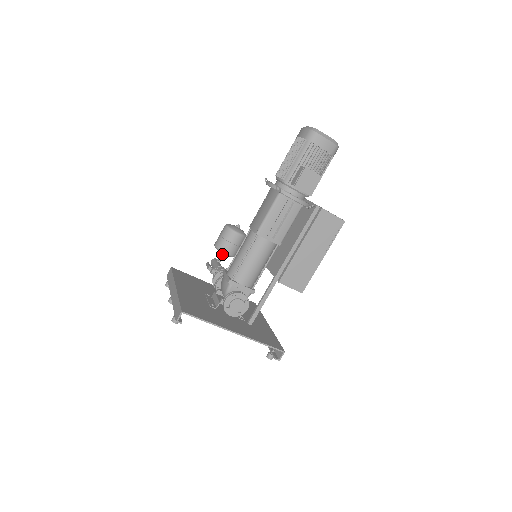
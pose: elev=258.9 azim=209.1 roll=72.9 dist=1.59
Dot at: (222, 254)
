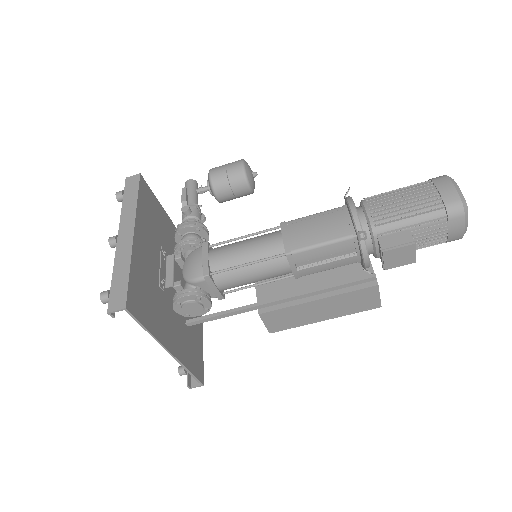
Dot at: (210, 190)
